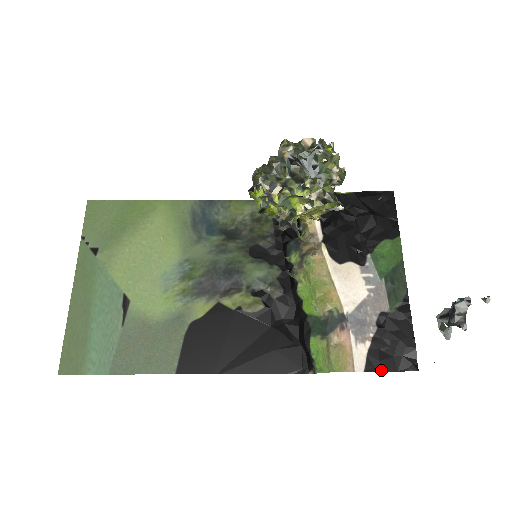
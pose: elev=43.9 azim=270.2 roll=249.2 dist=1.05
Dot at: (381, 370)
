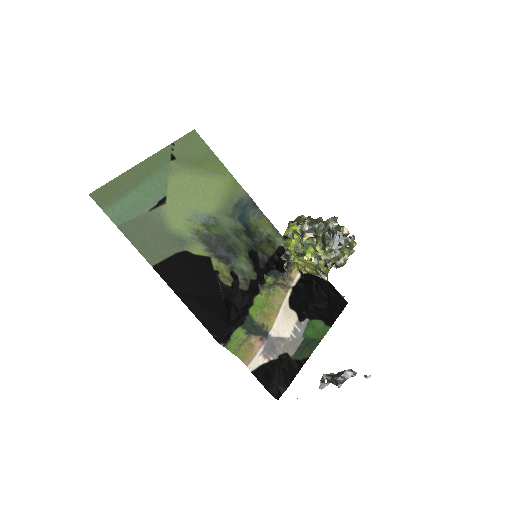
Dot at: (260, 380)
